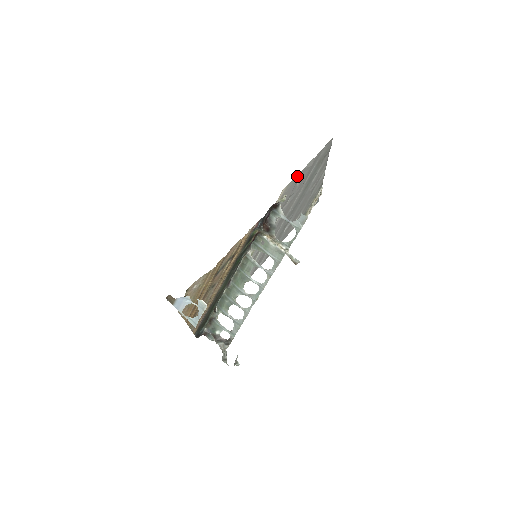
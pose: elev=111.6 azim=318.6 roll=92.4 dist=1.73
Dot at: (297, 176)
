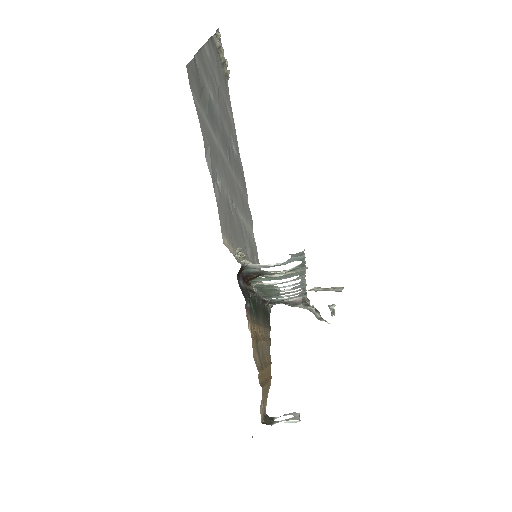
Dot at: (216, 201)
